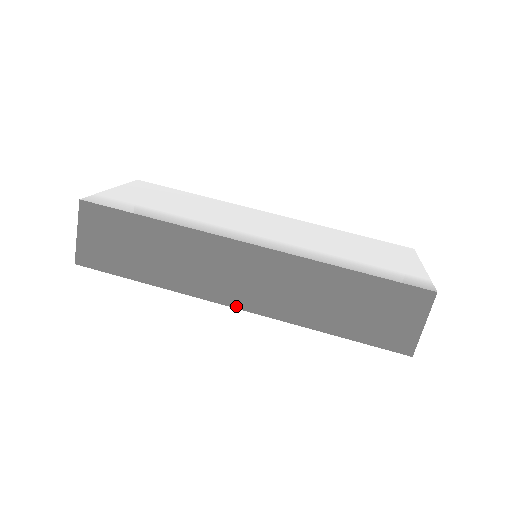
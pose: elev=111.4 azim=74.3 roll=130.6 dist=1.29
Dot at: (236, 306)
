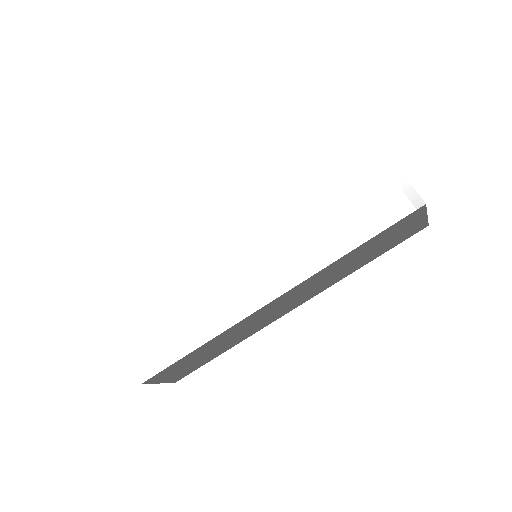
Dot at: (291, 310)
